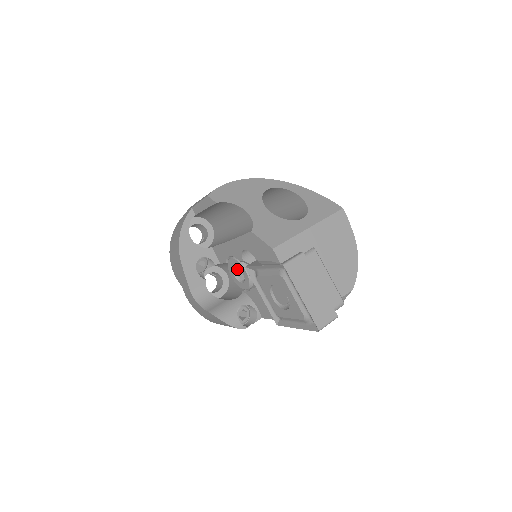
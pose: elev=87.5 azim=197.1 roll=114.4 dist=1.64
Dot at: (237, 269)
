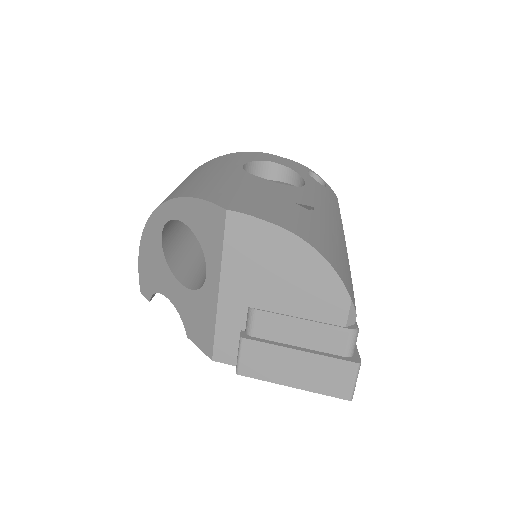
Dot at: occluded
